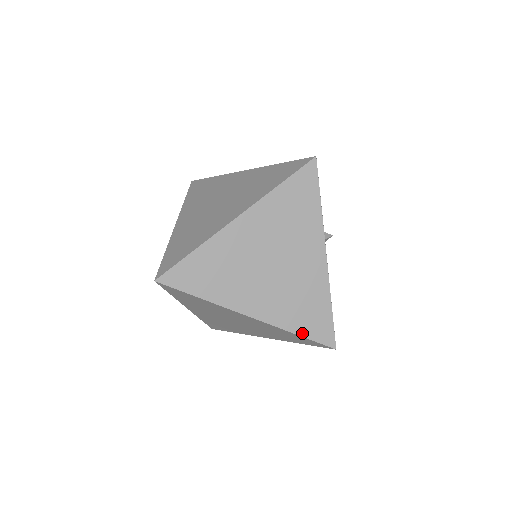
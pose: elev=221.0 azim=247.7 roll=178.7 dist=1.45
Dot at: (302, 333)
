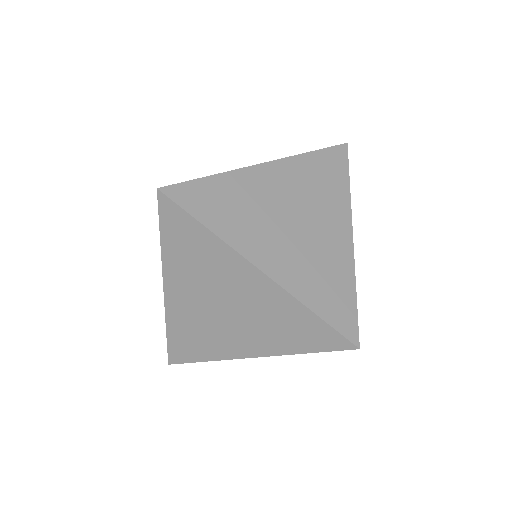
Dot at: (321, 313)
